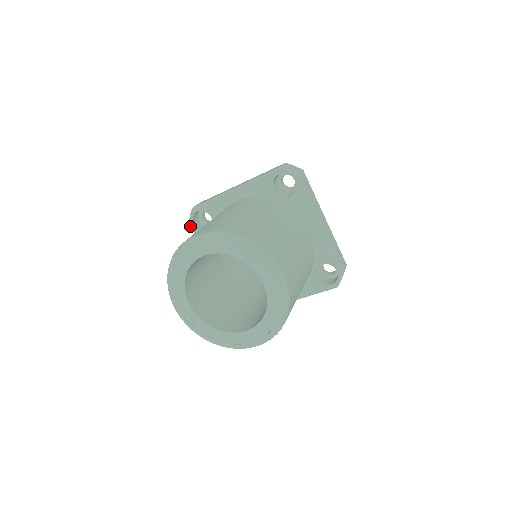
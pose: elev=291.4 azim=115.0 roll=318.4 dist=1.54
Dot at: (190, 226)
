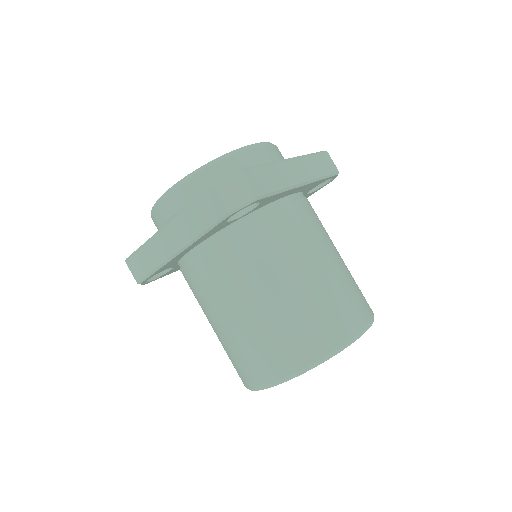
Dot at: (146, 283)
